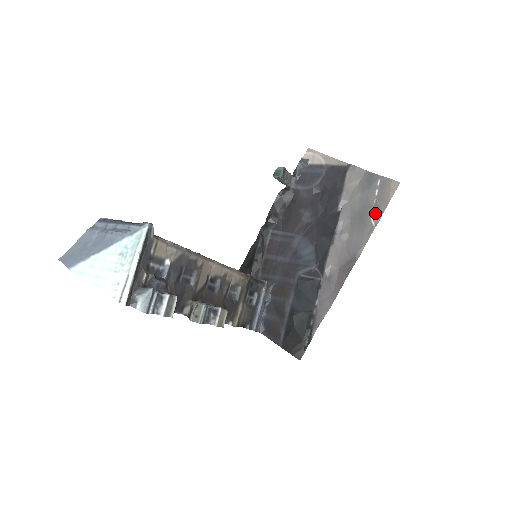
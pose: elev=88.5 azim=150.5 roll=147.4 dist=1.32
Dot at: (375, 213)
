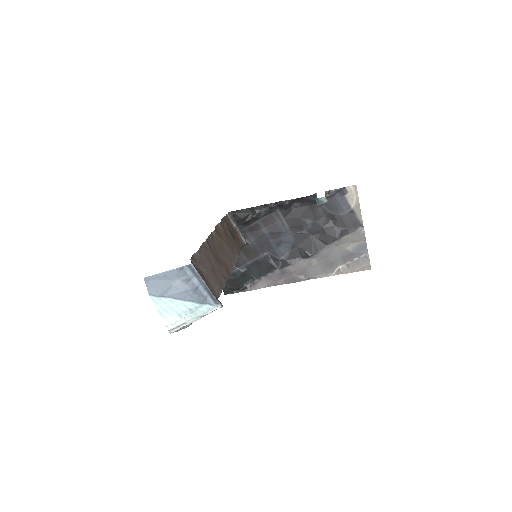
Dot at: (342, 269)
